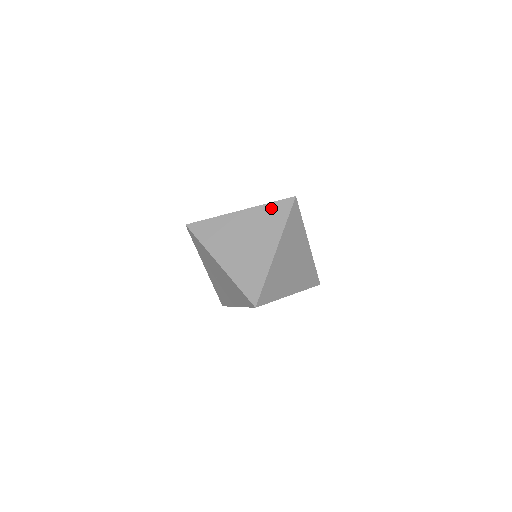
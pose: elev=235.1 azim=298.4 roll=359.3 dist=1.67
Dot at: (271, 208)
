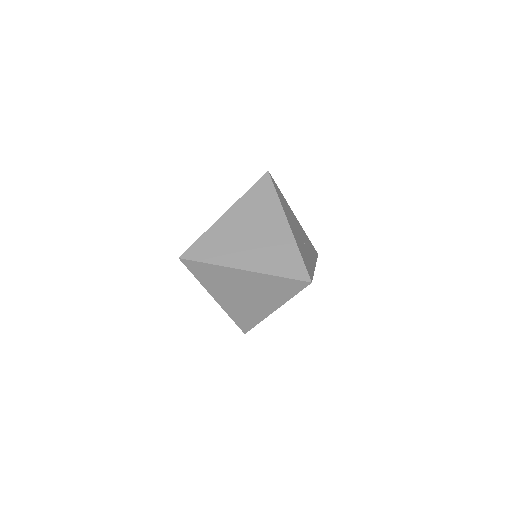
Dot at: (280, 282)
